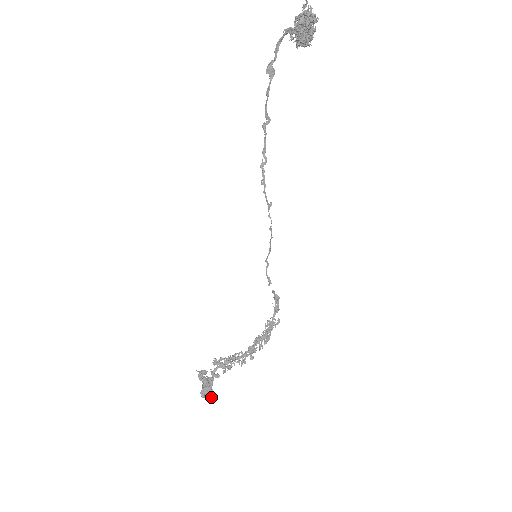
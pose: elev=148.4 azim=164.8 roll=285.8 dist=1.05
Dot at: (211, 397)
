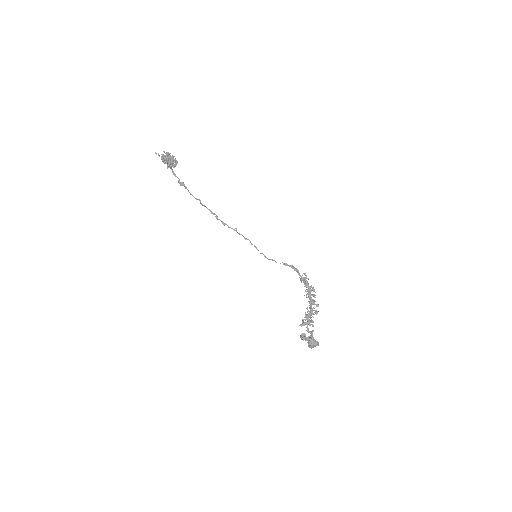
Dot at: (317, 345)
